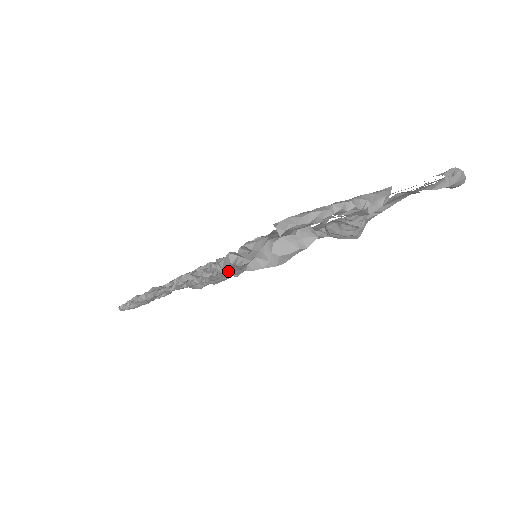
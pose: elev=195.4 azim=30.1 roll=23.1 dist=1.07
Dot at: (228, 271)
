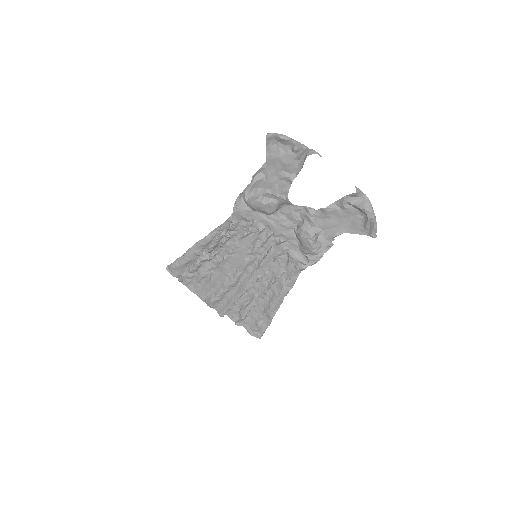
Dot at: (236, 272)
